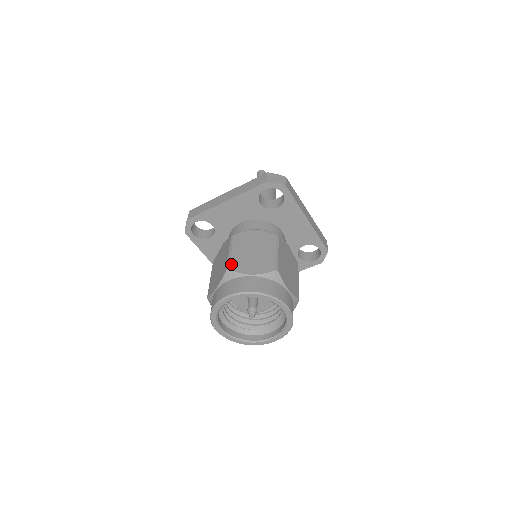
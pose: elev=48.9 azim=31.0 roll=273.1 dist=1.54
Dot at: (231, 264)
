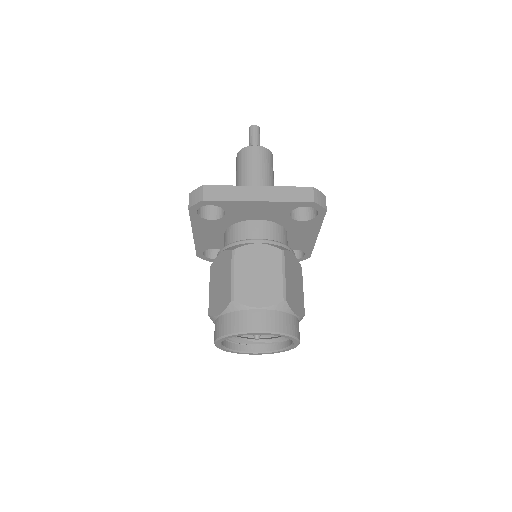
Dot at: (209, 307)
